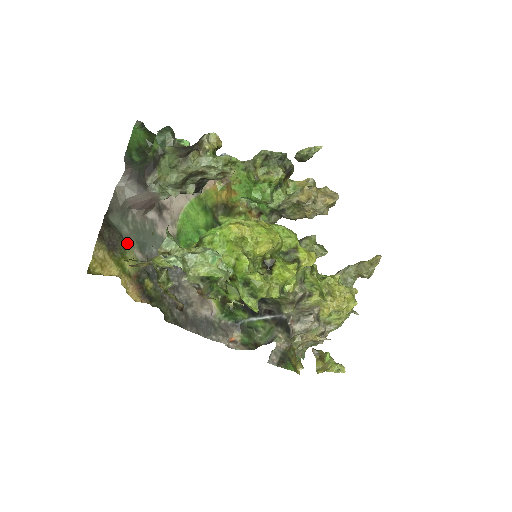
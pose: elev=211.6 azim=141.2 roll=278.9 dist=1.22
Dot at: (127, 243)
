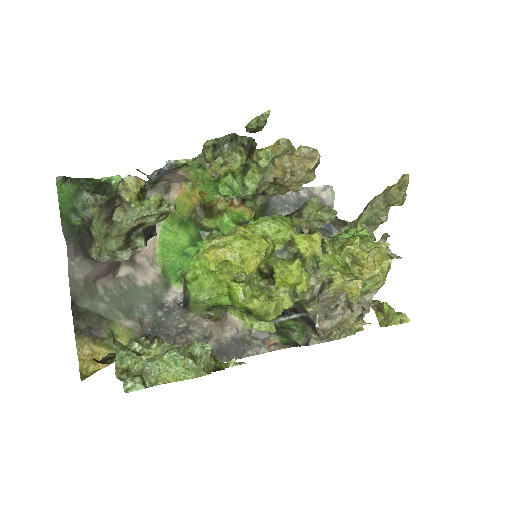
Dot at: (110, 320)
